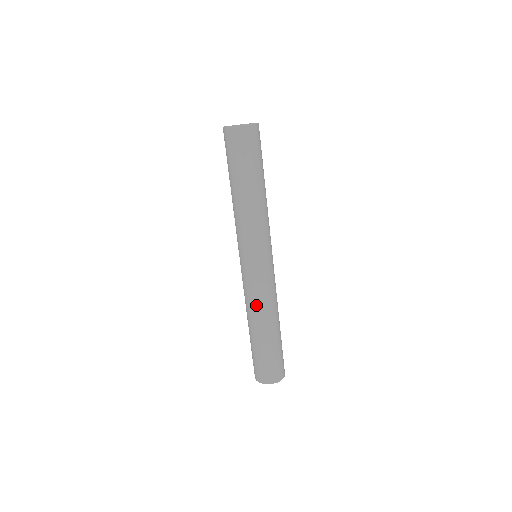
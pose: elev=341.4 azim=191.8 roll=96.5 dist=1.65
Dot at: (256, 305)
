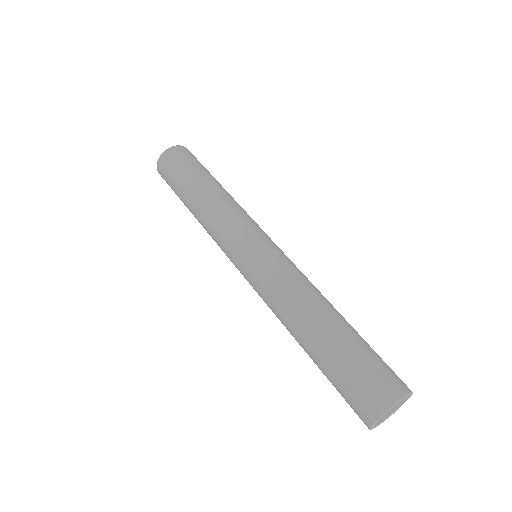
Dot at: (277, 306)
